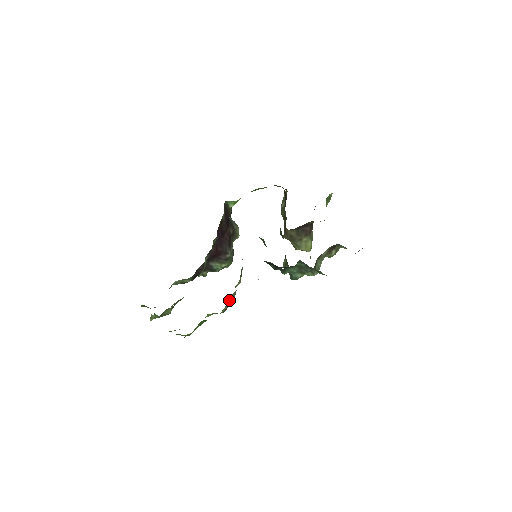
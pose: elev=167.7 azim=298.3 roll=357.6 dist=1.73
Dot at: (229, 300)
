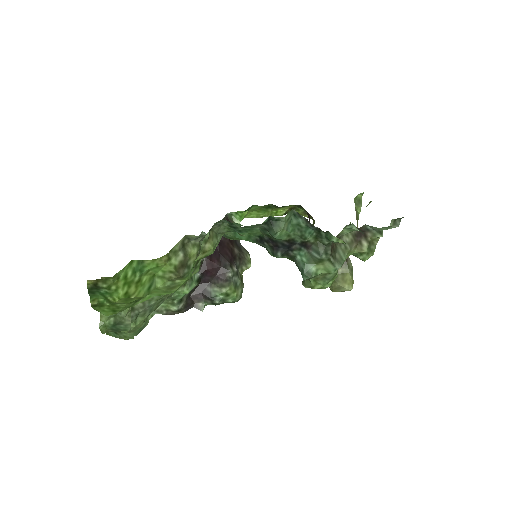
Dot at: (184, 250)
